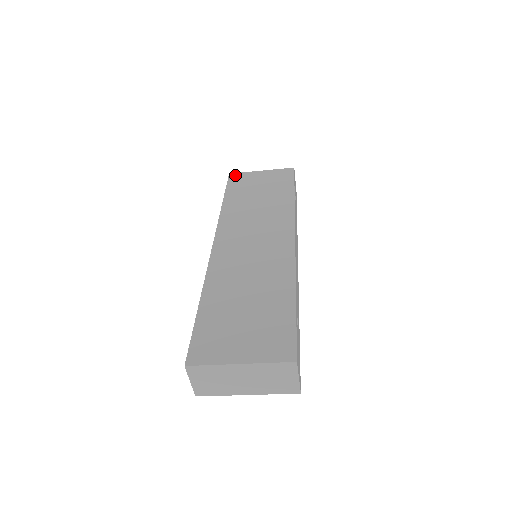
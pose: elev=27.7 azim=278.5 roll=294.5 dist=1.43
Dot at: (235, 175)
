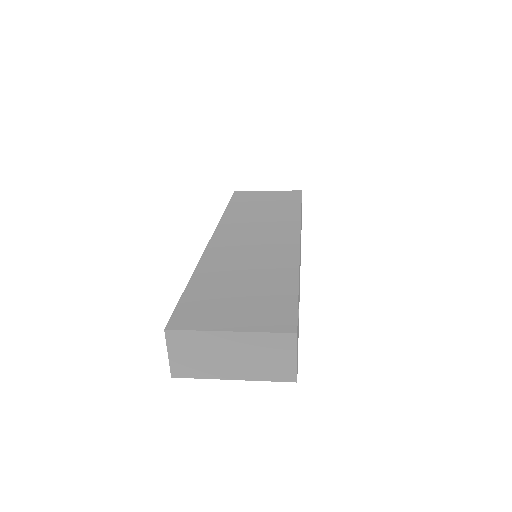
Dot at: (241, 192)
